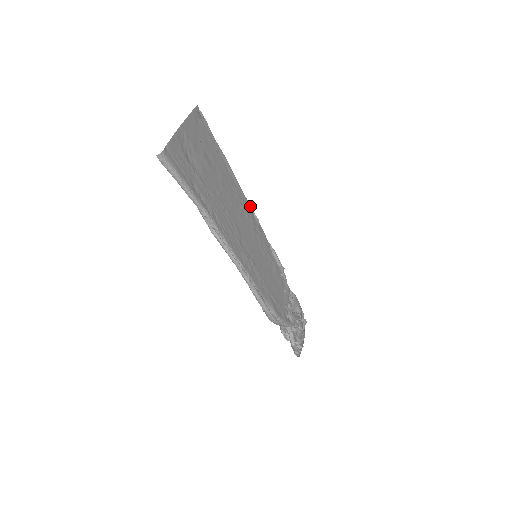
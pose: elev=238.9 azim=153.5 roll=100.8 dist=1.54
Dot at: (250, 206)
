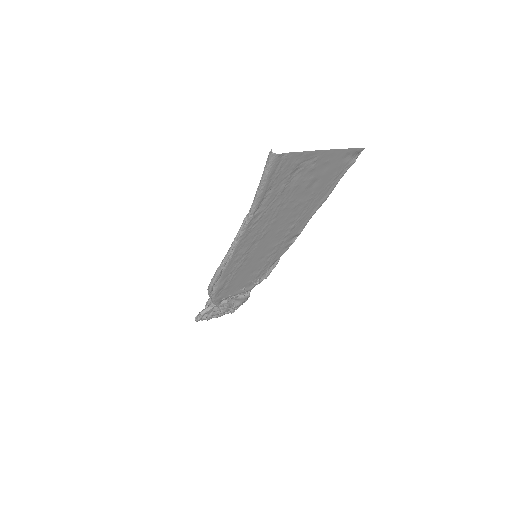
Dot at: (301, 231)
